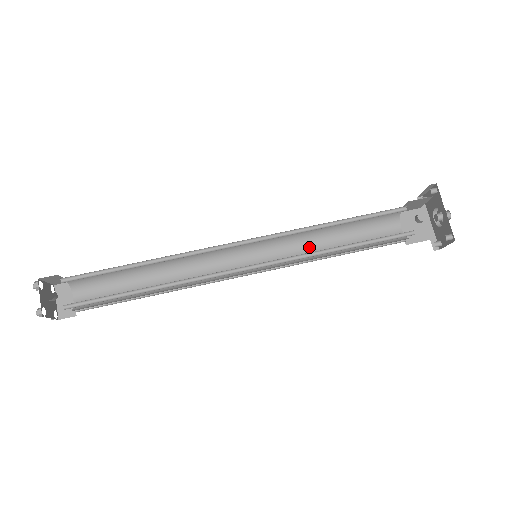
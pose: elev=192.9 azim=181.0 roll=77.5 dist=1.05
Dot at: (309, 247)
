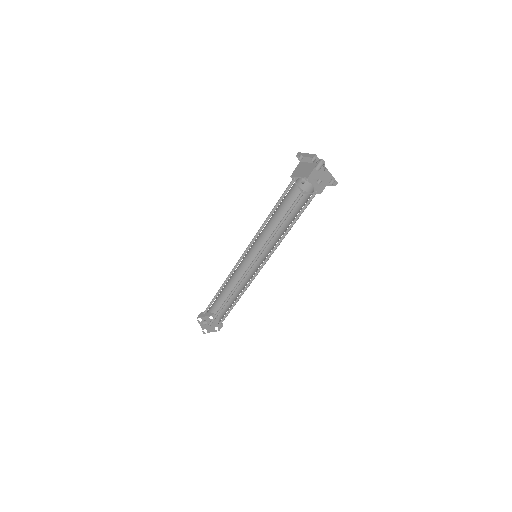
Dot at: (279, 232)
